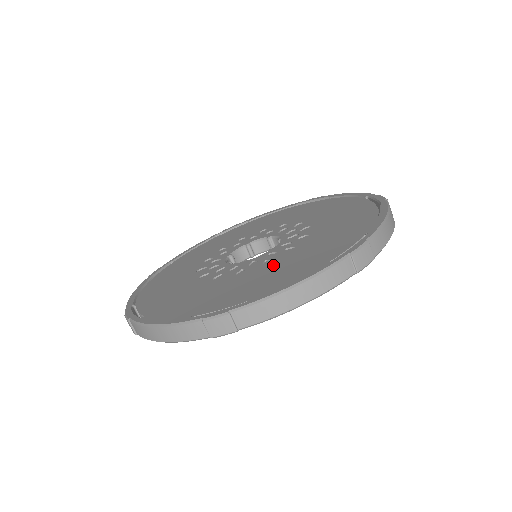
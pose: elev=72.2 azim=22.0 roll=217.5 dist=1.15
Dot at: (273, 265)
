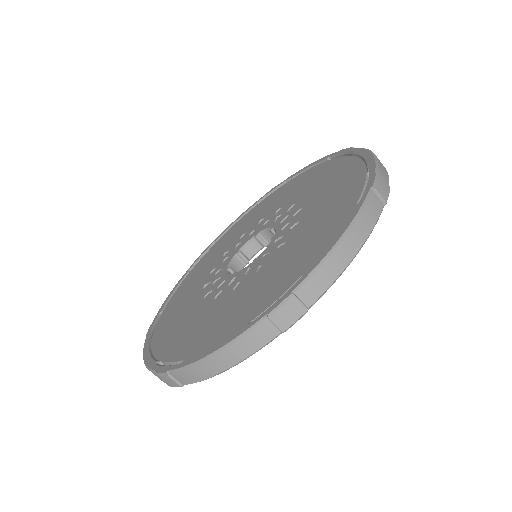
Dot at: (233, 298)
